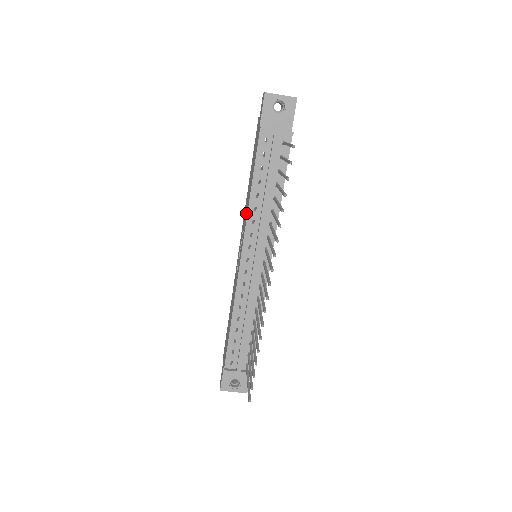
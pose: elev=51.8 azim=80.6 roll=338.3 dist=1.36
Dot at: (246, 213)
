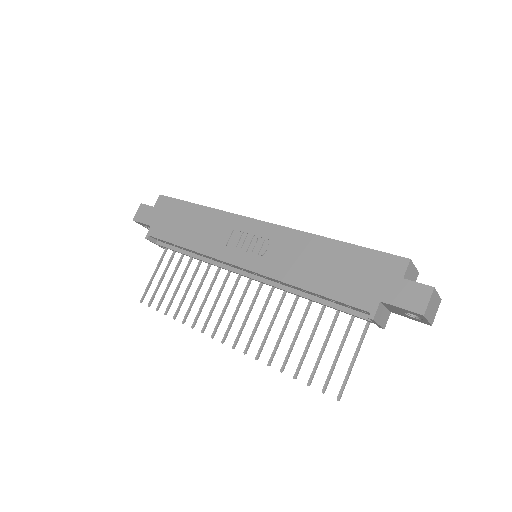
Dot at: (285, 268)
